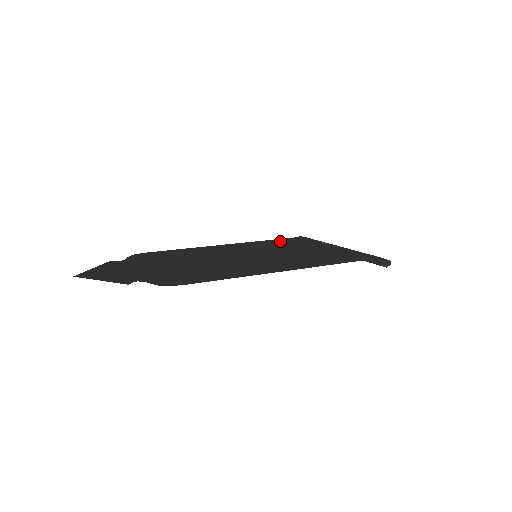
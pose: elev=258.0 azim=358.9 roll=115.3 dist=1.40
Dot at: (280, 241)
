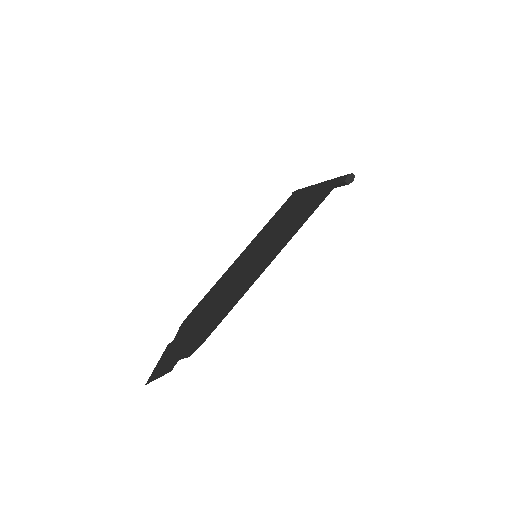
Dot at: (276, 216)
